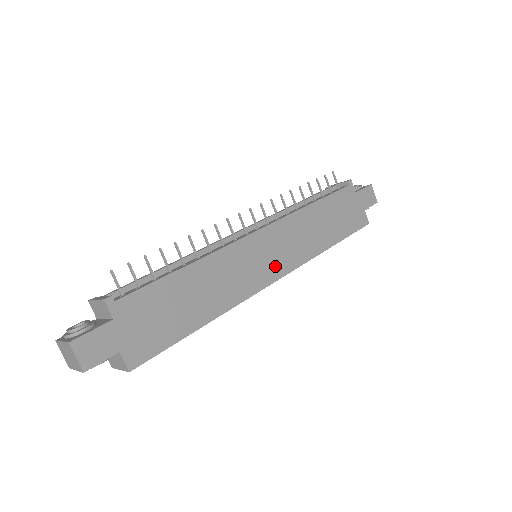
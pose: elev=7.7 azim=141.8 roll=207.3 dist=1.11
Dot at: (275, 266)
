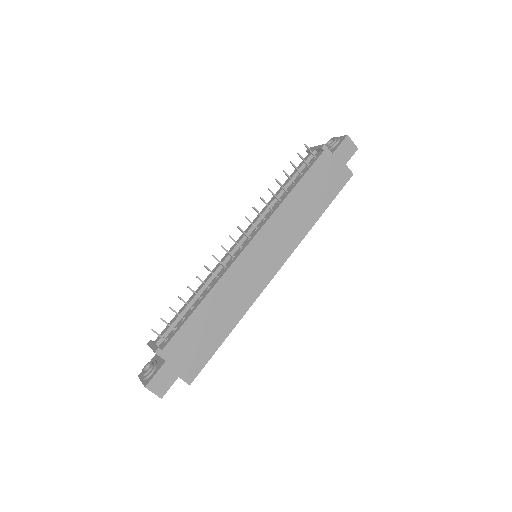
Dot at: (272, 262)
